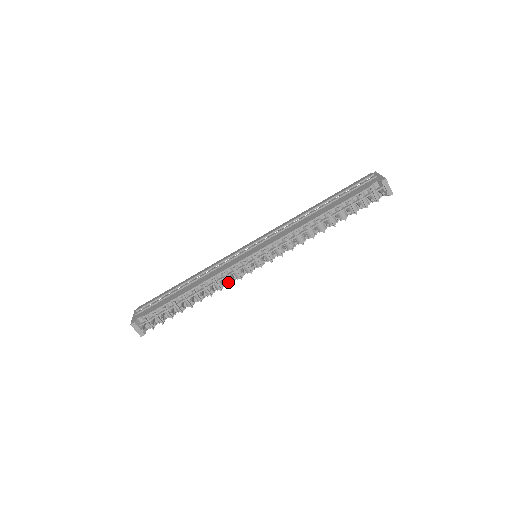
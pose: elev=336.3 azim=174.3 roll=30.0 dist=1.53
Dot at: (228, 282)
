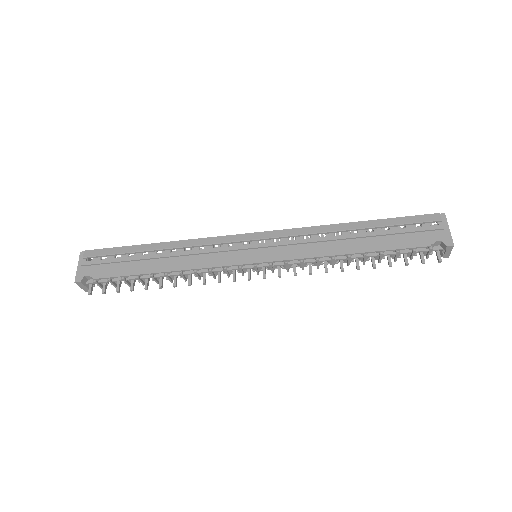
Dot at: (211, 274)
